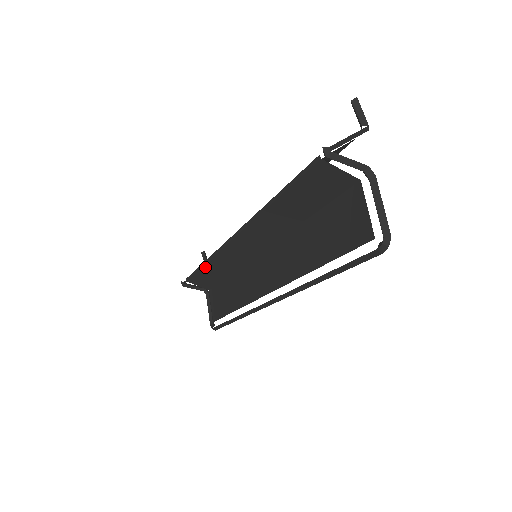
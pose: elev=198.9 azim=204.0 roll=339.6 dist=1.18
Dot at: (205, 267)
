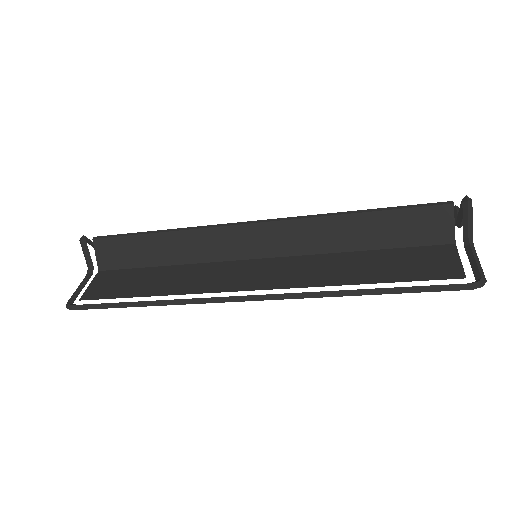
Dot at: (158, 235)
